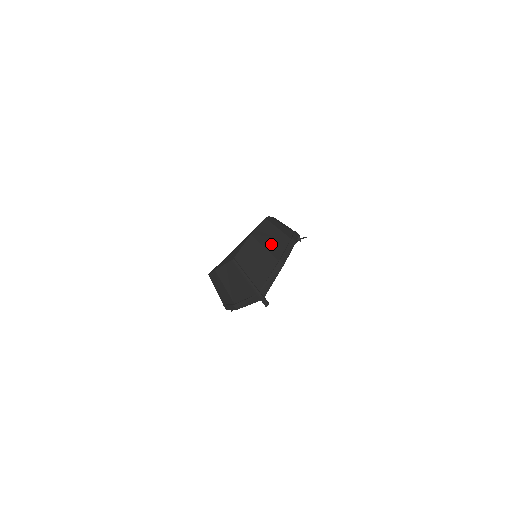
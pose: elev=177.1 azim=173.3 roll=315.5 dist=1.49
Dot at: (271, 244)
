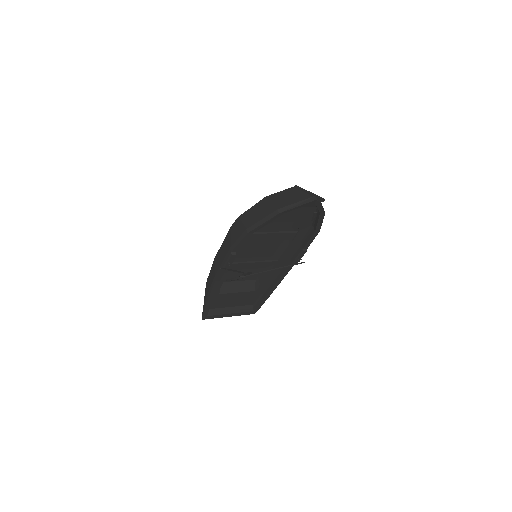
Dot at: occluded
